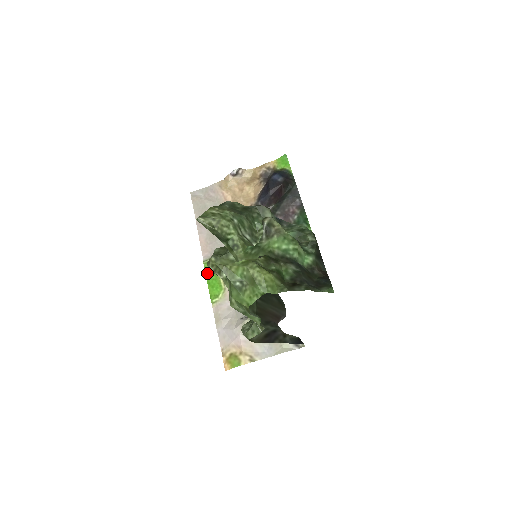
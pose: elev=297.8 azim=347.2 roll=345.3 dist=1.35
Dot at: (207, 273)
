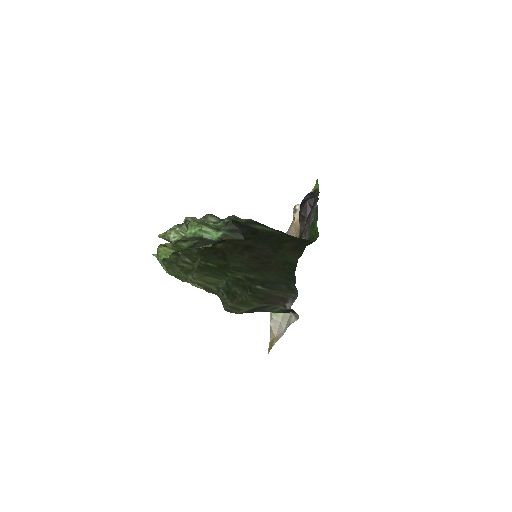
Dot at: occluded
